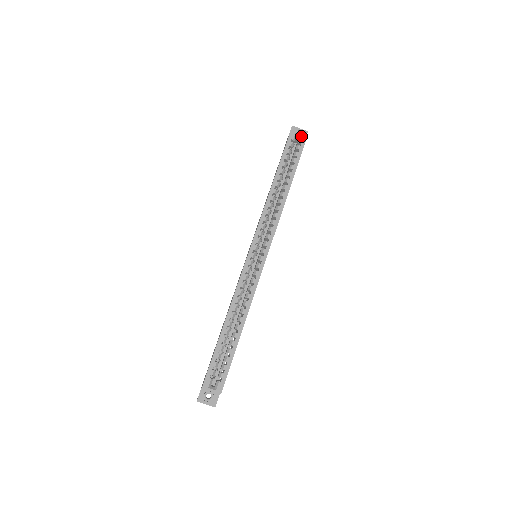
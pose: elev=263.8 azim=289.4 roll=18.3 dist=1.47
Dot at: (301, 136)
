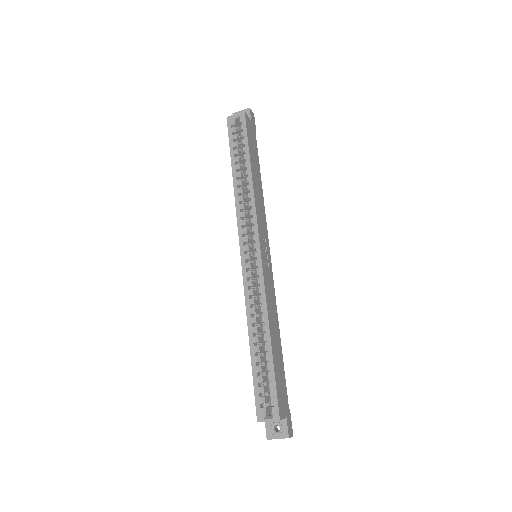
Dot at: (239, 116)
